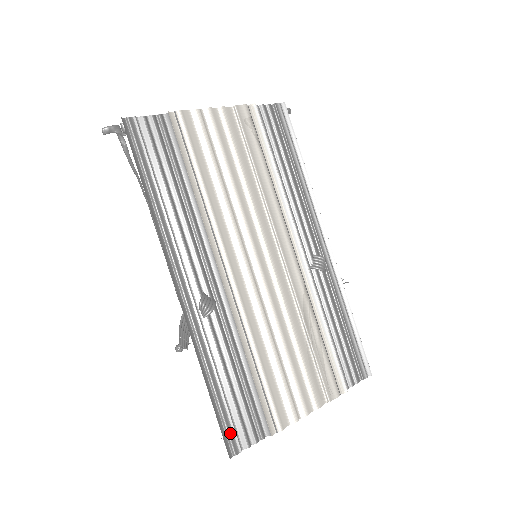
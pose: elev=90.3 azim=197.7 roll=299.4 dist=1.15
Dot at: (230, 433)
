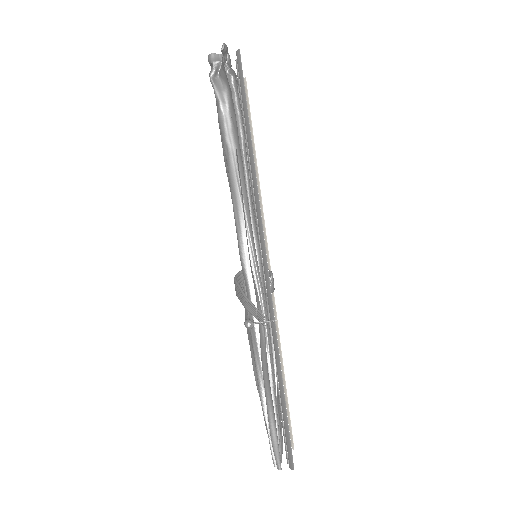
Dot at: (288, 437)
